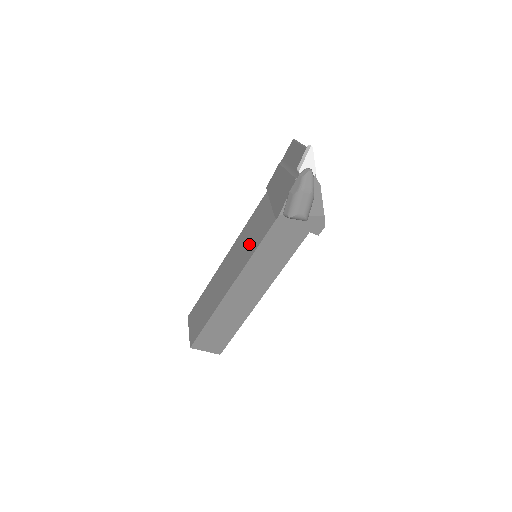
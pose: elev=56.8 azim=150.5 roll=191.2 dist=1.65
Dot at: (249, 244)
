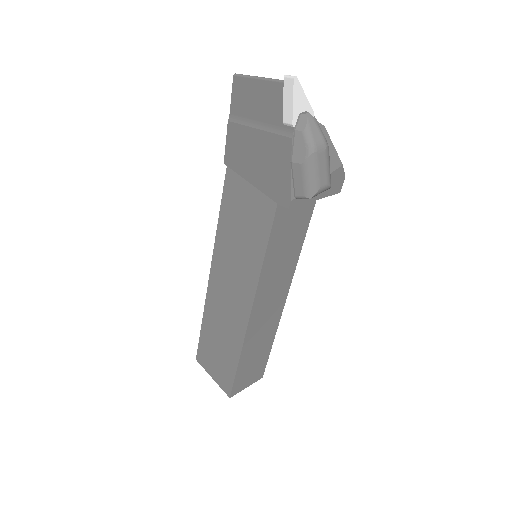
Dot at: (245, 250)
